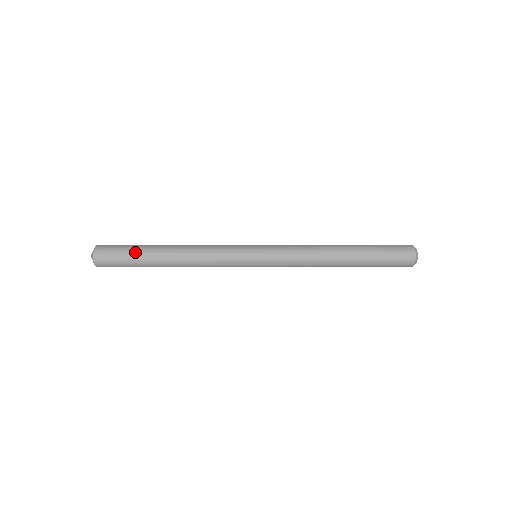
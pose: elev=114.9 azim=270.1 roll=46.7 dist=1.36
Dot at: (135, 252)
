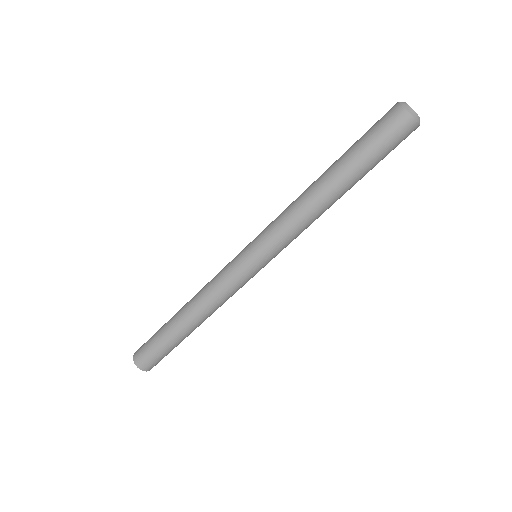
Dot at: occluded
